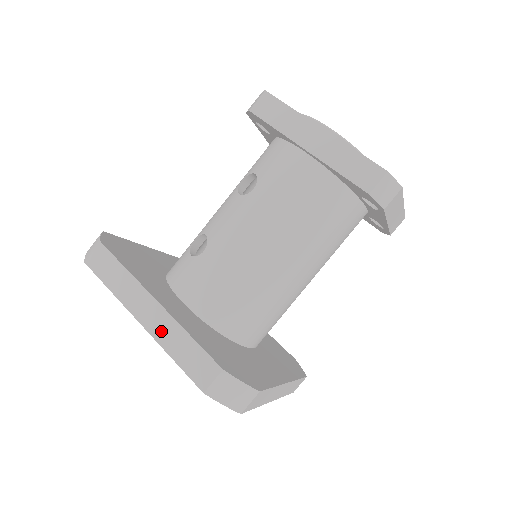
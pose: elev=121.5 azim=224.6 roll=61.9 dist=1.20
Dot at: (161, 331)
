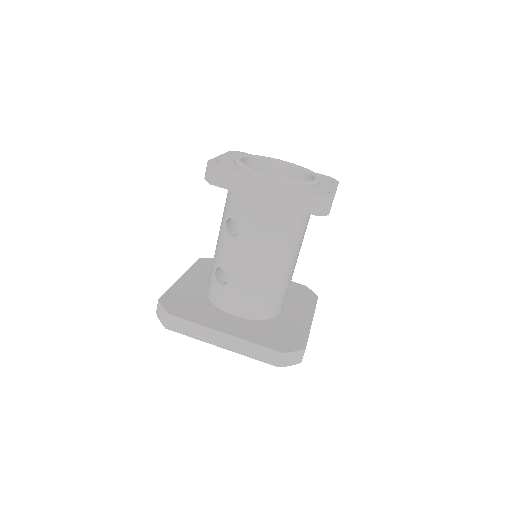
Dot at: (237, 347)
